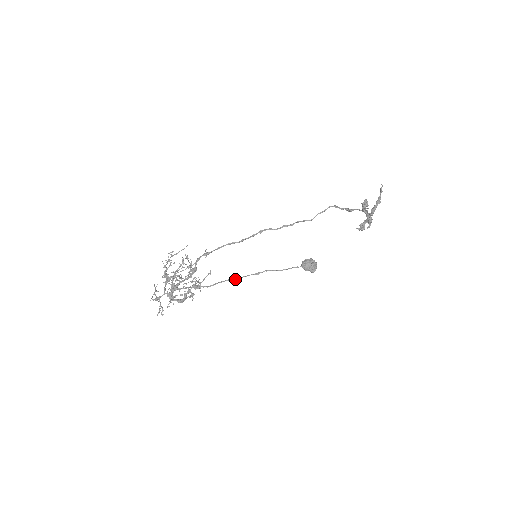
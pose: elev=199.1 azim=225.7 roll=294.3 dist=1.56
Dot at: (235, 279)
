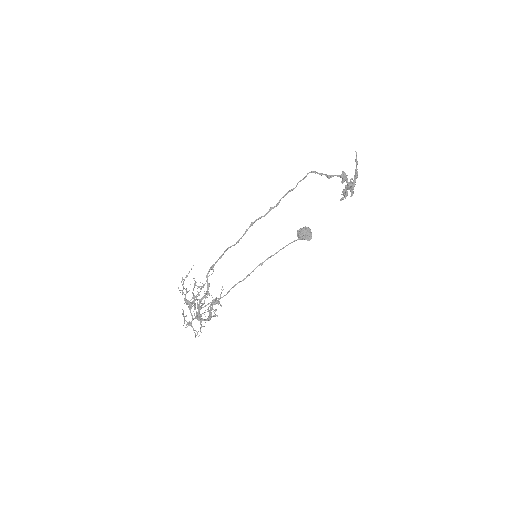
Dot at: occluded
